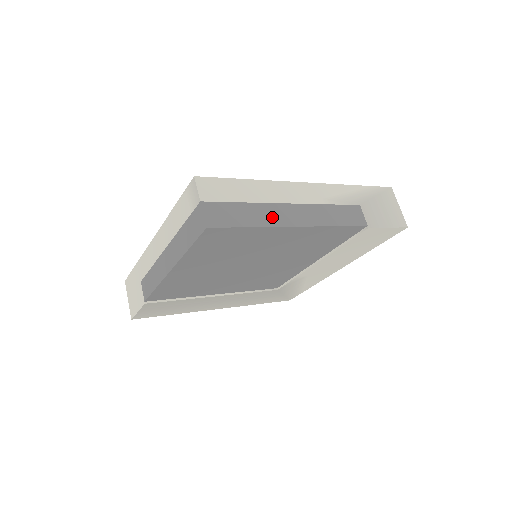
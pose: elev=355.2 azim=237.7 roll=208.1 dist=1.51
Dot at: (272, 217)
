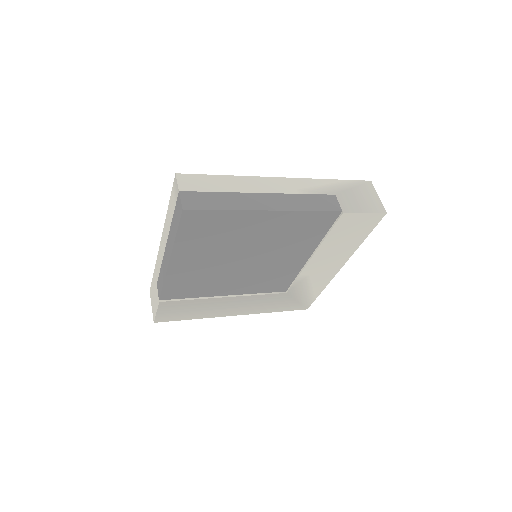
Dot at: (245, 203)
